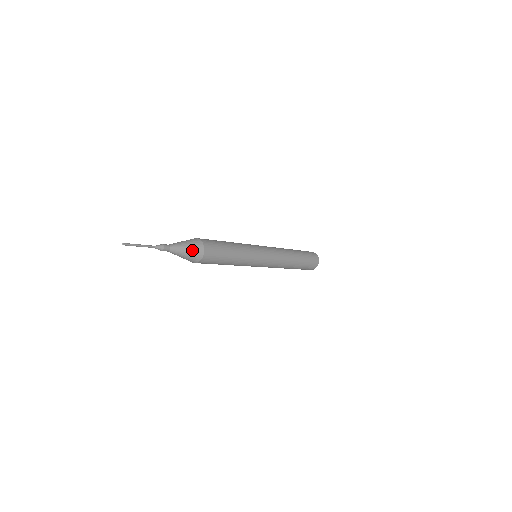
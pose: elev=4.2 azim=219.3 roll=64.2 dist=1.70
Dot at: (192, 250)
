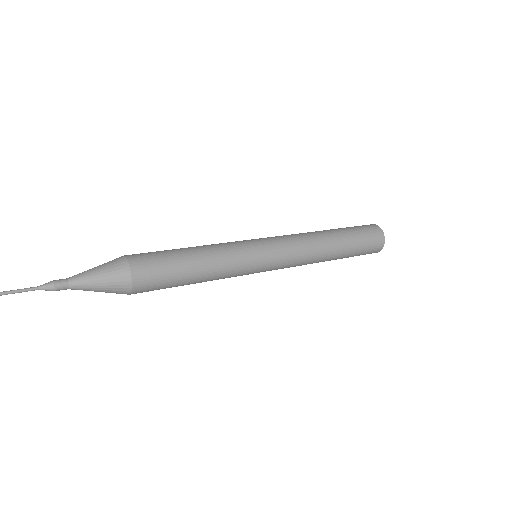
Dot at: (108, 292)
